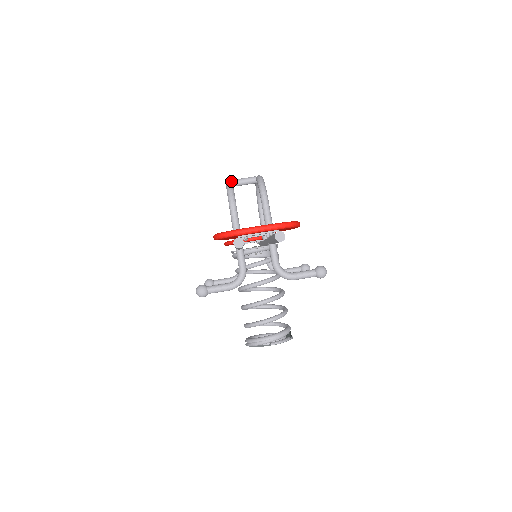
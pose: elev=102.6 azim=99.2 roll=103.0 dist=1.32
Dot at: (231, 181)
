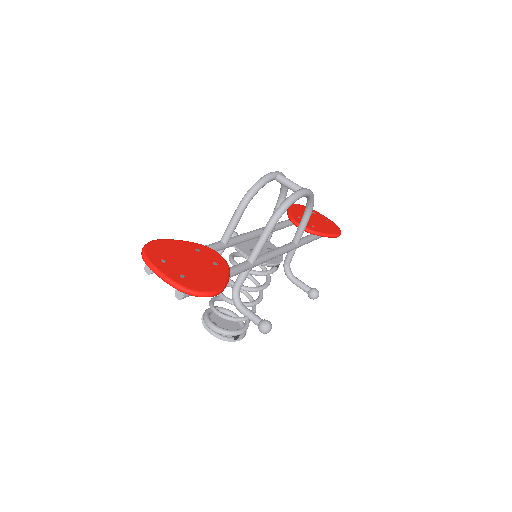
Dot at: (269, 178)
